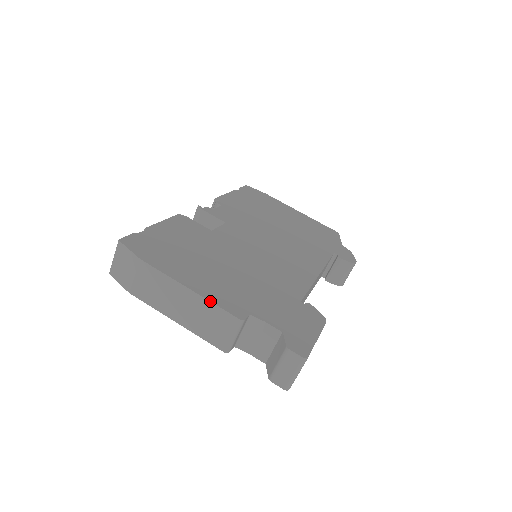
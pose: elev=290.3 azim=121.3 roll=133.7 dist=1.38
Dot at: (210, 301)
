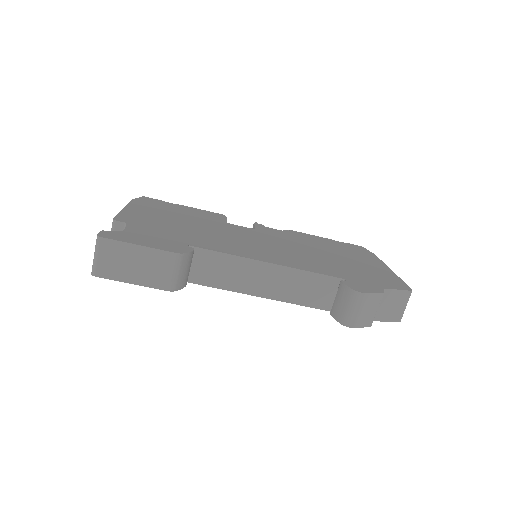
Dot at: (119, 212)
